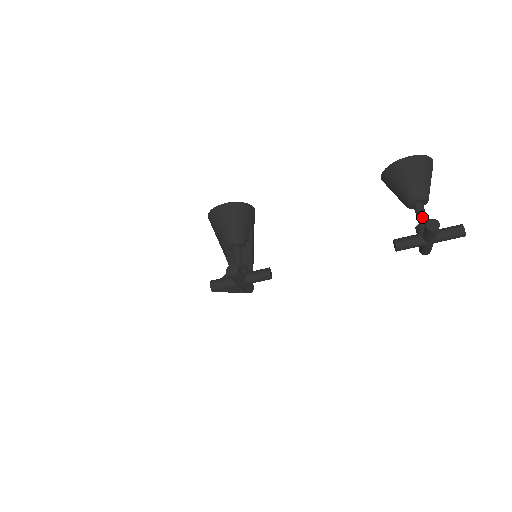
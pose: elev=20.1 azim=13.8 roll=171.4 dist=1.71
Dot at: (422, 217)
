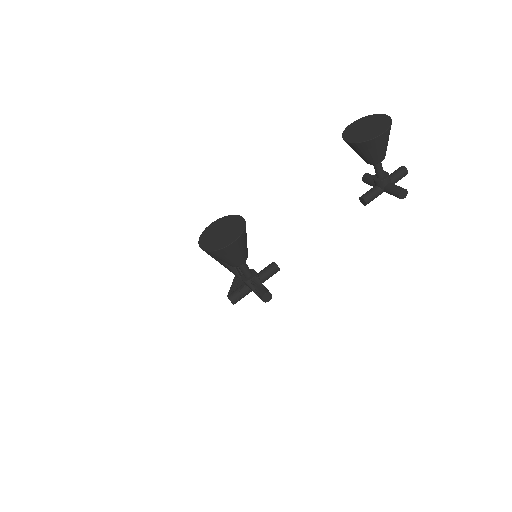
Dot at: (382, 173)
